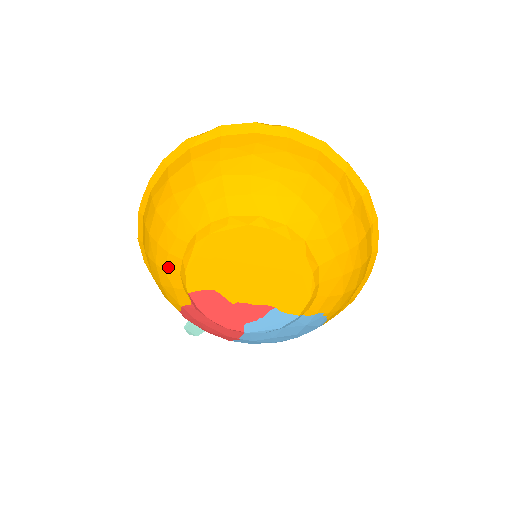
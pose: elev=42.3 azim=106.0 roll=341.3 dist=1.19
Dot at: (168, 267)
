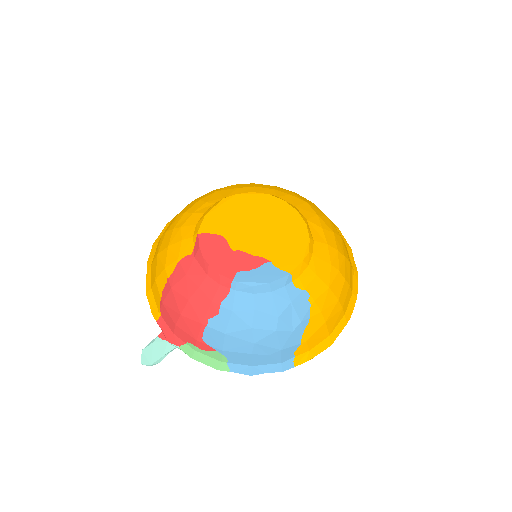
Dot at: (187, 223)
